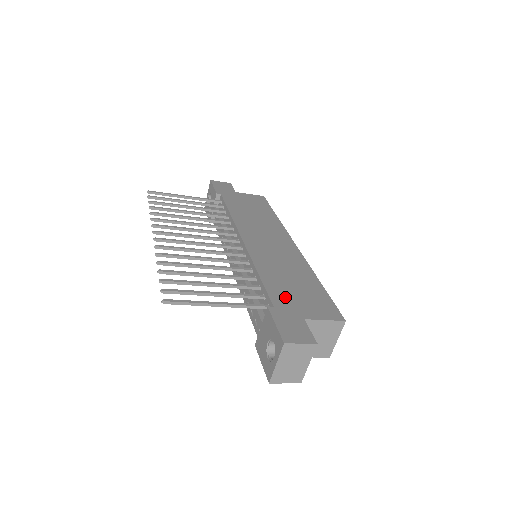
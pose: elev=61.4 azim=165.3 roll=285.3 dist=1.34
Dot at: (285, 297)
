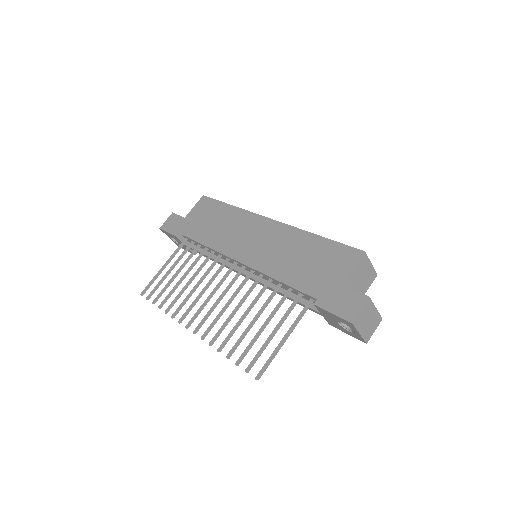
Dot at: (313, 281)
